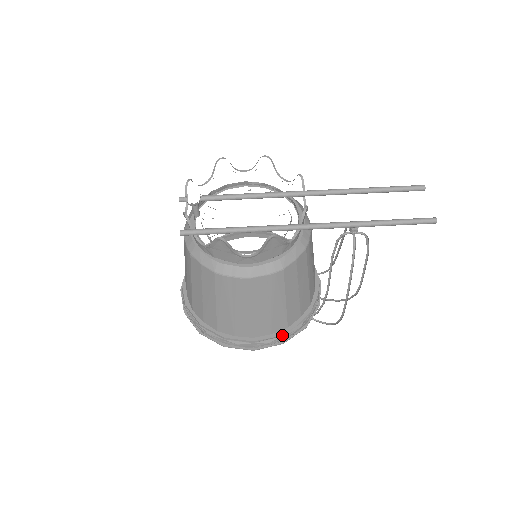
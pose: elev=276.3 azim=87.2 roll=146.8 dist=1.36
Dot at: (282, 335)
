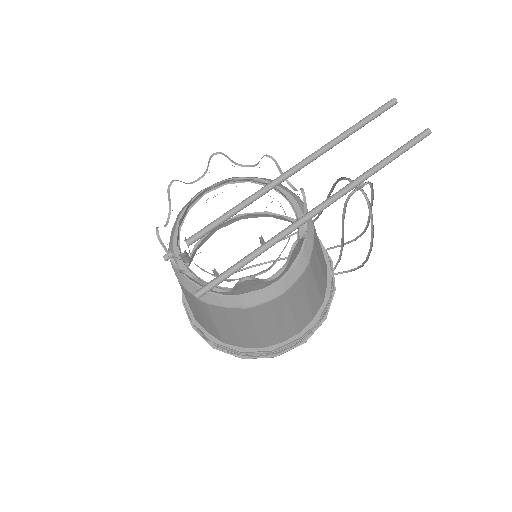
Dot at: (323, 313)
